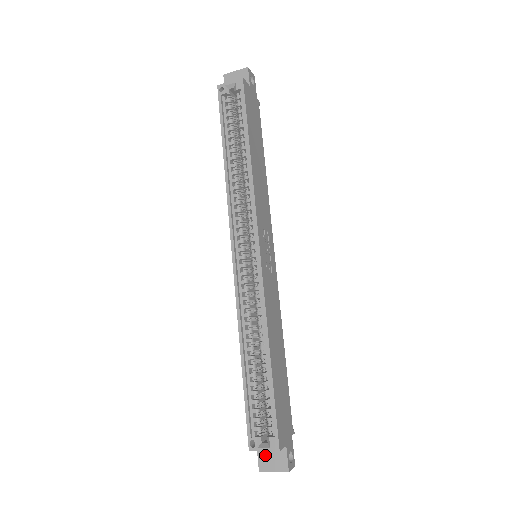
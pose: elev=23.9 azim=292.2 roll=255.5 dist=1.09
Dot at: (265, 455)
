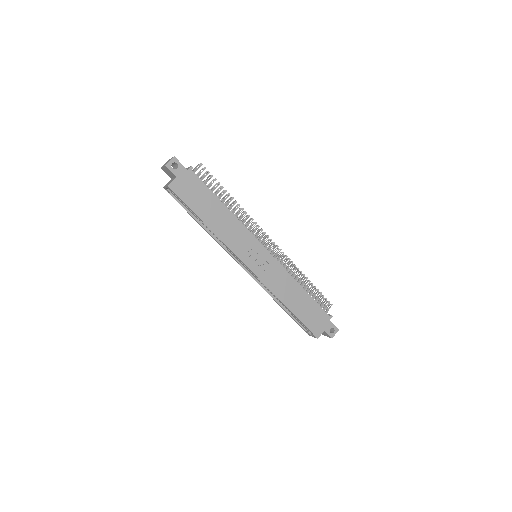
Dot at: occluded
